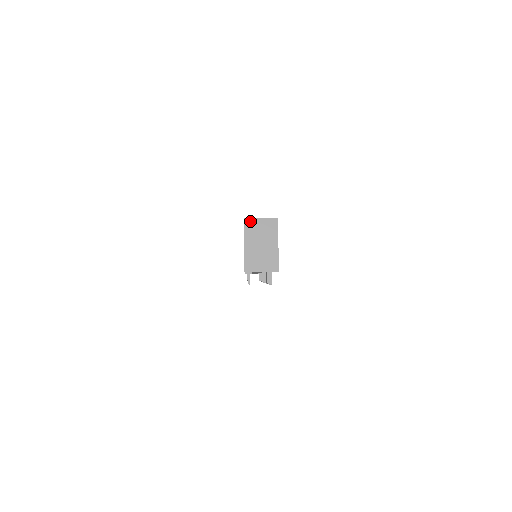
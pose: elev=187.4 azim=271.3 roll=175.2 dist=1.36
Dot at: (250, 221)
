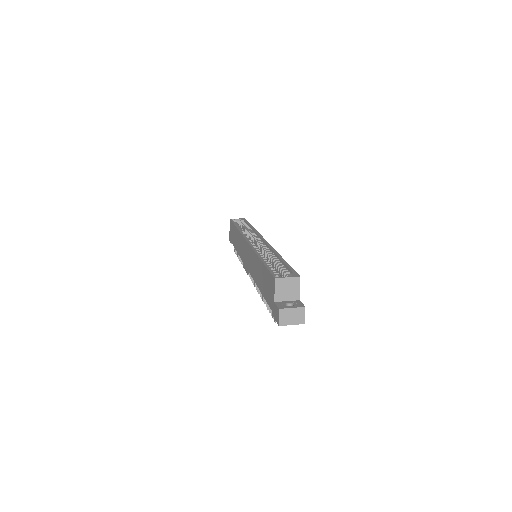
Dot at: (279, 280)
